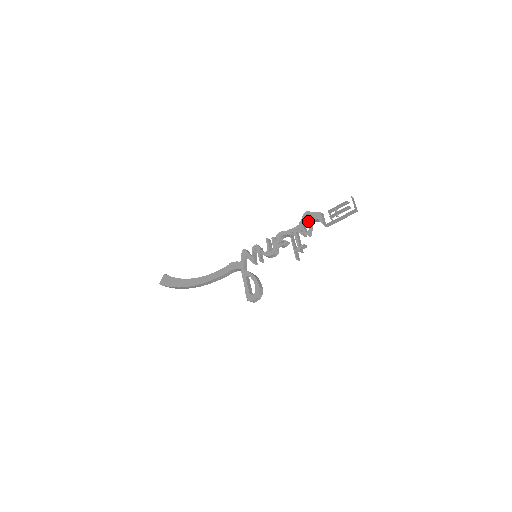
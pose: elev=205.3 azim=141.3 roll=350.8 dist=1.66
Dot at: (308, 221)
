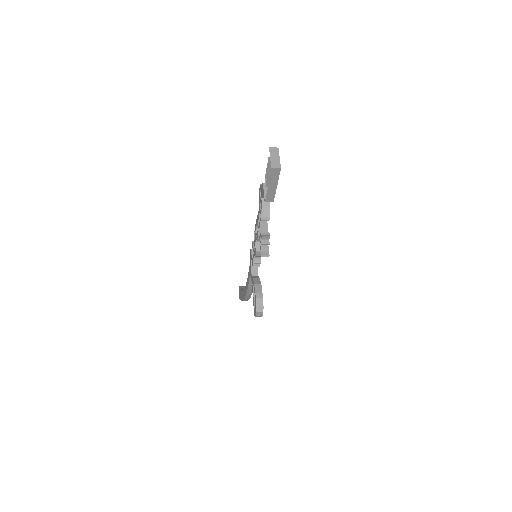
Dot at: (260, 200)
